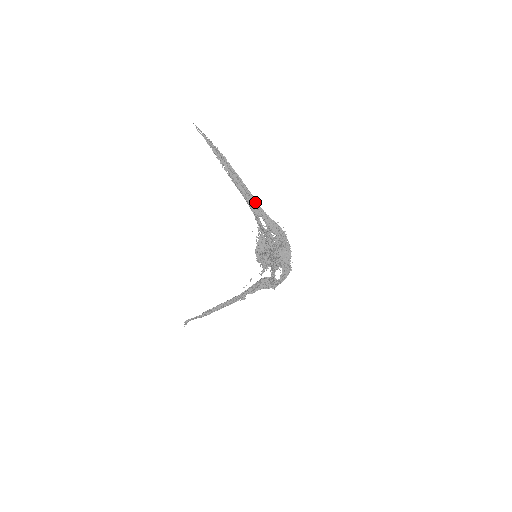
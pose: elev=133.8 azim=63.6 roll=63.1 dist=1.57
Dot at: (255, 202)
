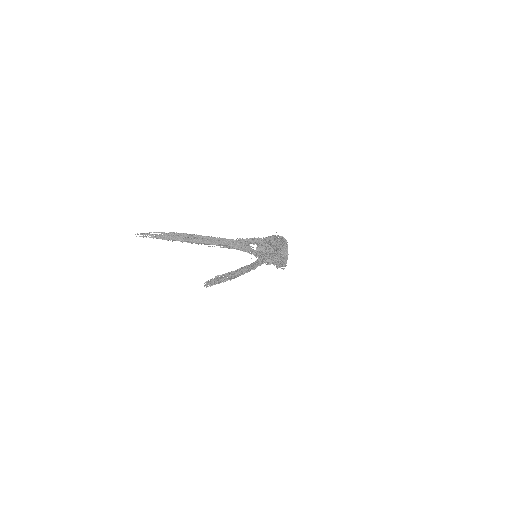
Dot at: (239, 242)
